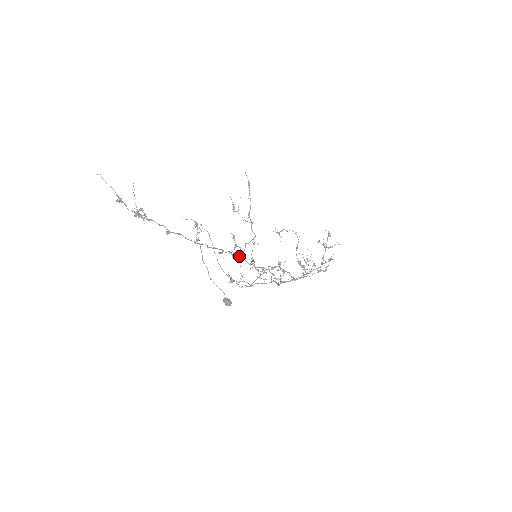
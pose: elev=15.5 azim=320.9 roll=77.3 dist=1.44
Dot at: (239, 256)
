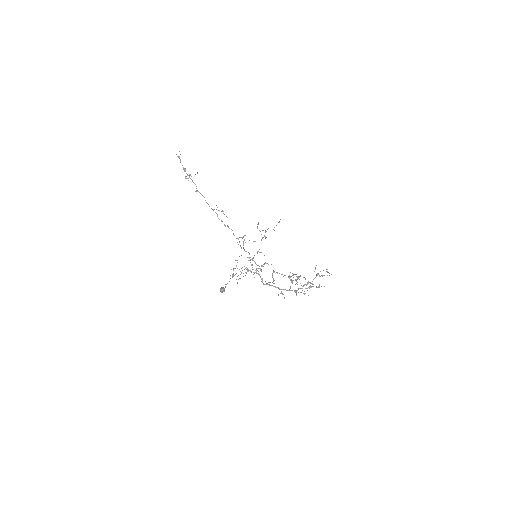
Dot at: occluded
